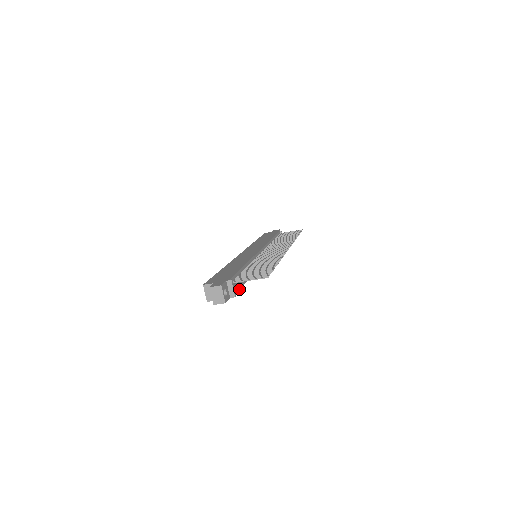
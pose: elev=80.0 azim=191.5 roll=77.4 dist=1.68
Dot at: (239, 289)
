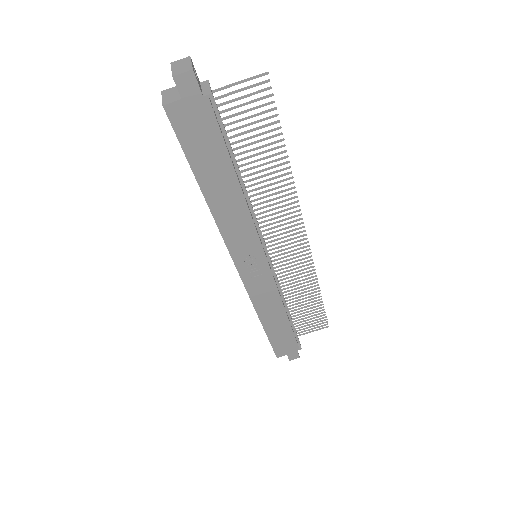
Dot at: (221, 133)
